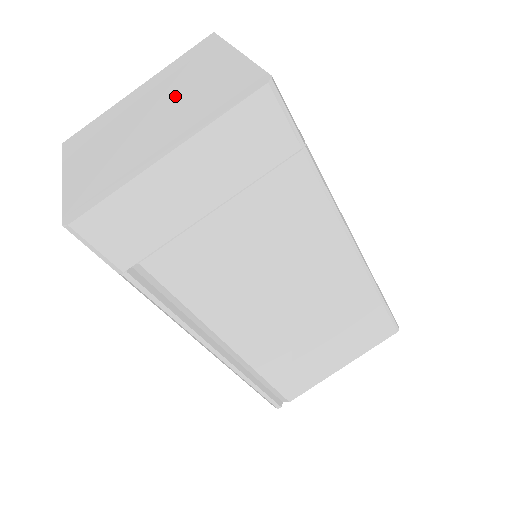
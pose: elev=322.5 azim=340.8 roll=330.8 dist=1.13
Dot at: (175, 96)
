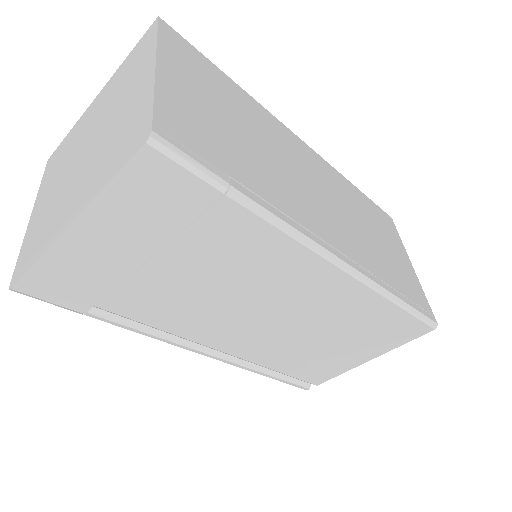
Dot at: (103, 127)
